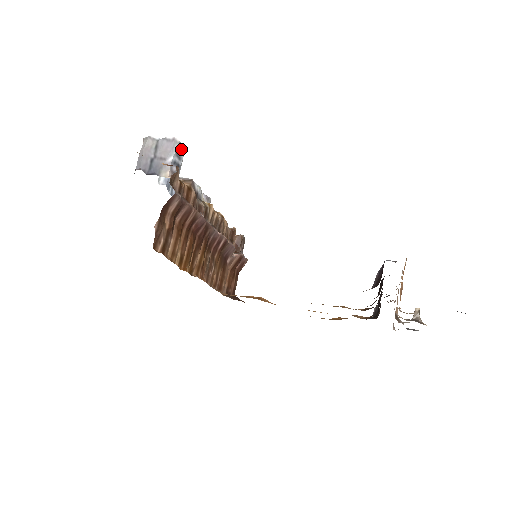
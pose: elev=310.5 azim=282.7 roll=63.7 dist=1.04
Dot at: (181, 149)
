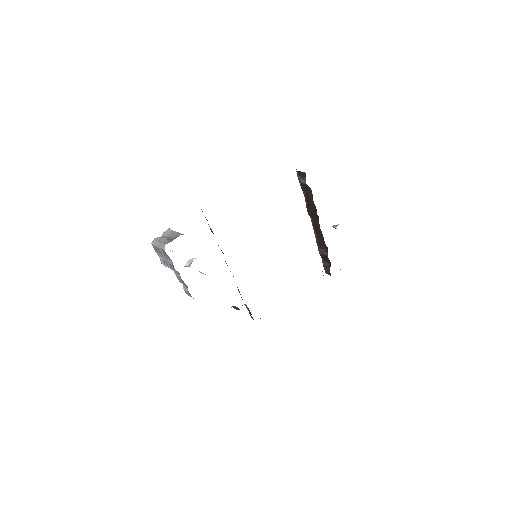
Dot at: occluded
